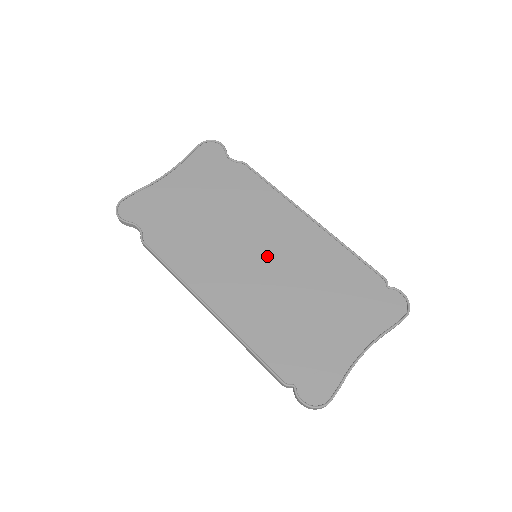
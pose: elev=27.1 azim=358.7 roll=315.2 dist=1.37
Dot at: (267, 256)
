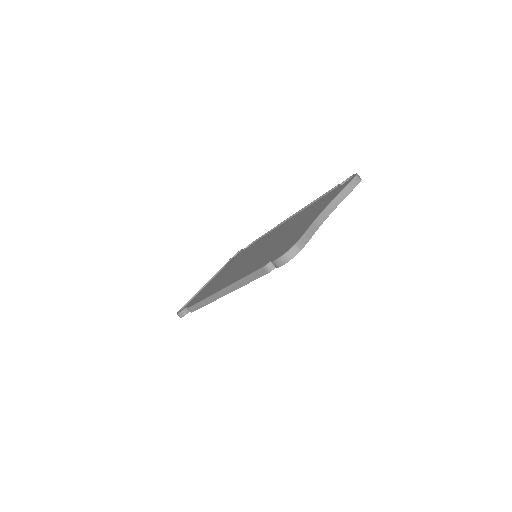
Dot at: (261, 249)
